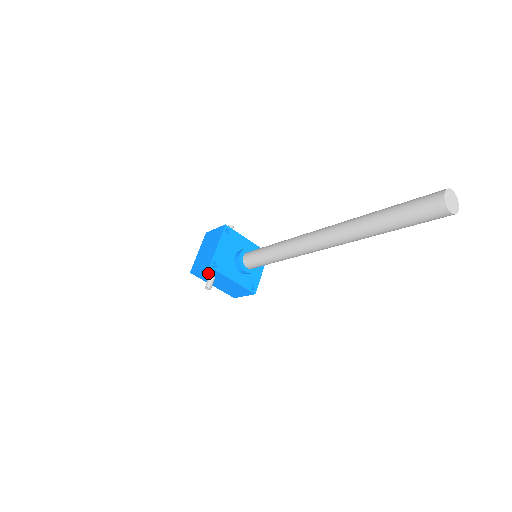
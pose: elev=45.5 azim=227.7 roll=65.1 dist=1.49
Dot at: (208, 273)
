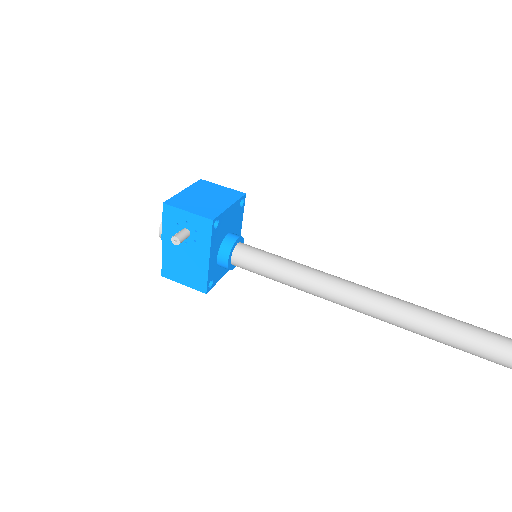
Dot at: (192, 224)
